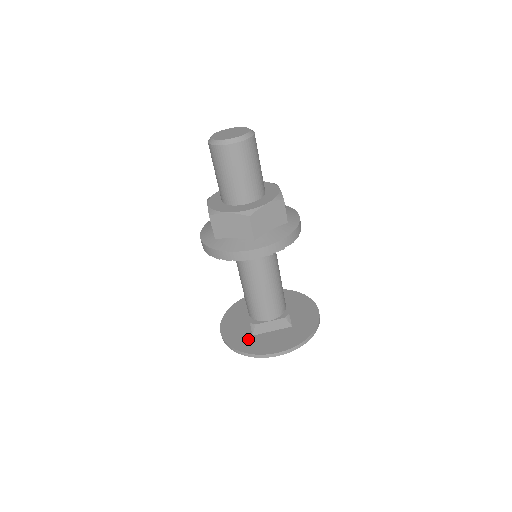
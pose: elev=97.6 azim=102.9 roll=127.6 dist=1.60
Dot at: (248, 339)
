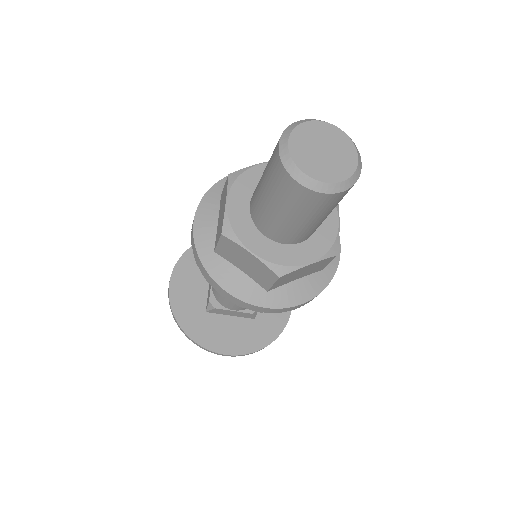
Dot at: (199, 316)
